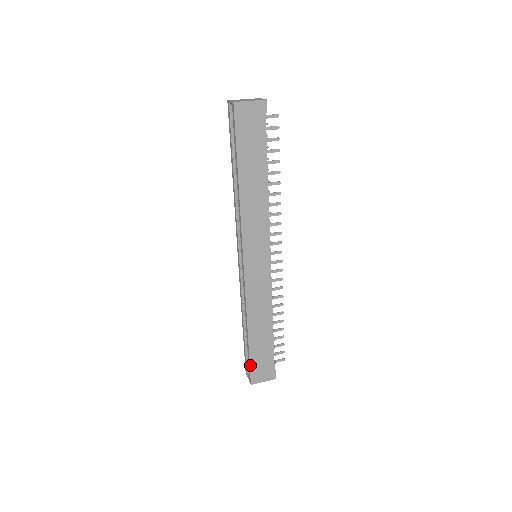
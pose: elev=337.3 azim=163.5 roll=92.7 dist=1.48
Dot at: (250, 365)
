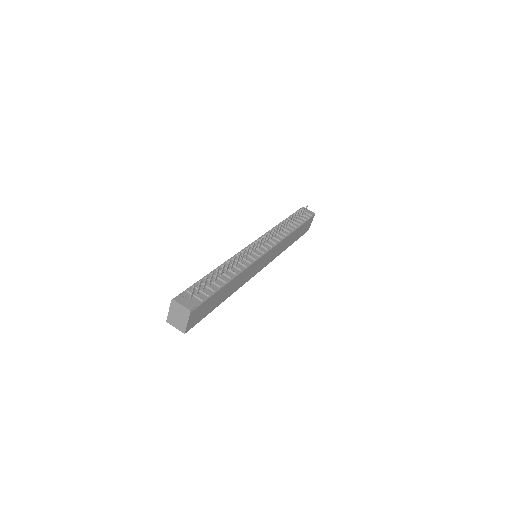
Dot at: occluded
